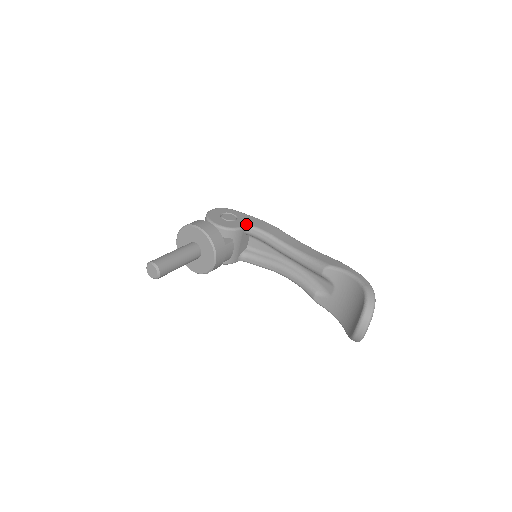
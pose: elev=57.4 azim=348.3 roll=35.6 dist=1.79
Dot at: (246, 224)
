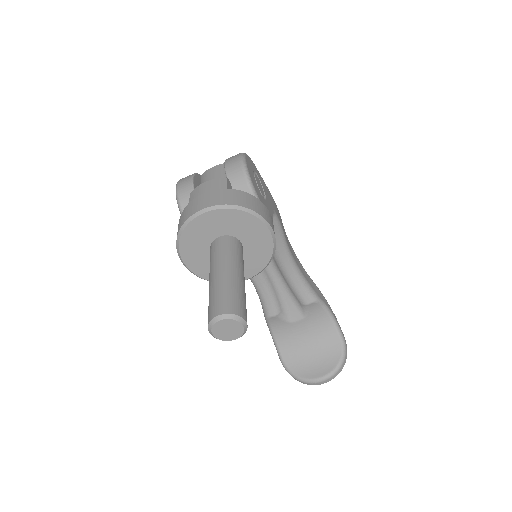
Dot at: (273, 208)
